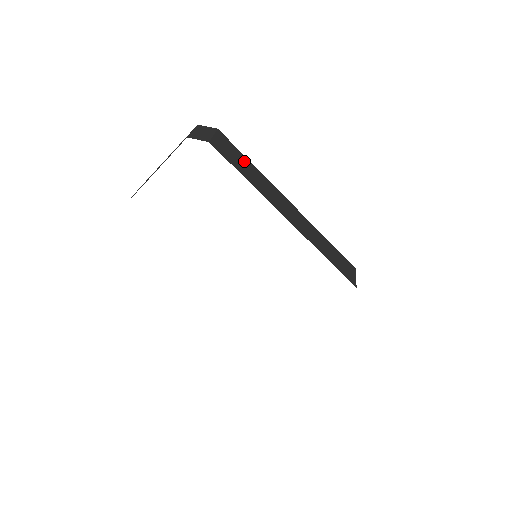
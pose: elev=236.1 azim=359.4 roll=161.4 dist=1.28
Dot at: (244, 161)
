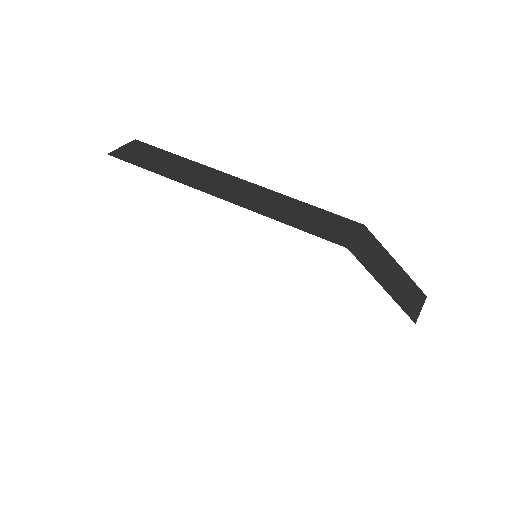
Dot at: (163, 157)
